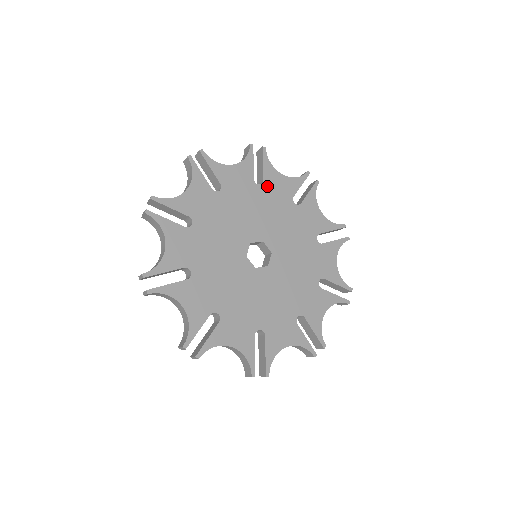
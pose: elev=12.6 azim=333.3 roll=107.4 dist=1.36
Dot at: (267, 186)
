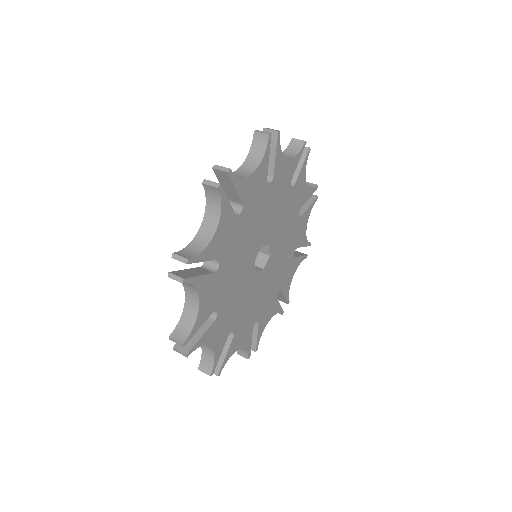
Dot at: (247, 203)
